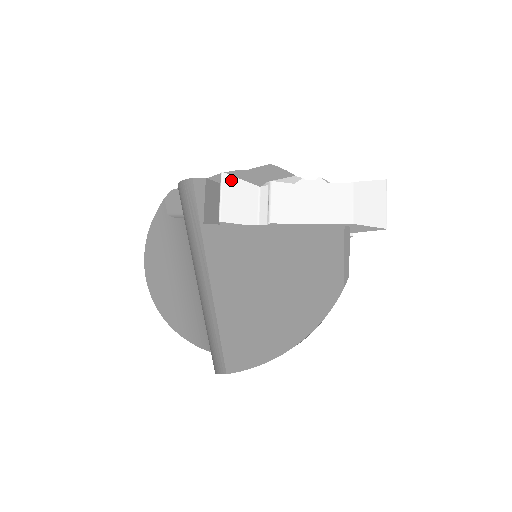
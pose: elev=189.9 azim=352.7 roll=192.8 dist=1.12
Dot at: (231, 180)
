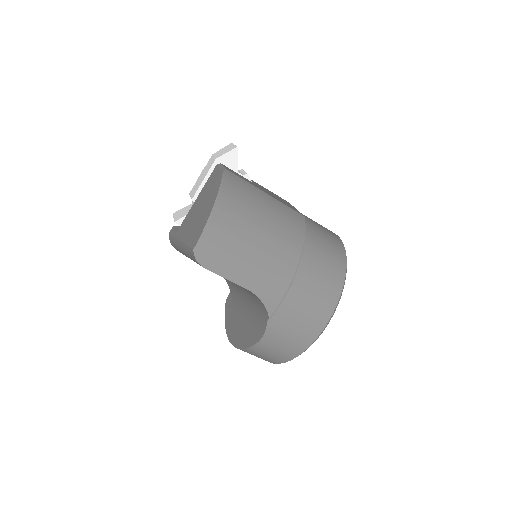
Dot at: (177, 212)
